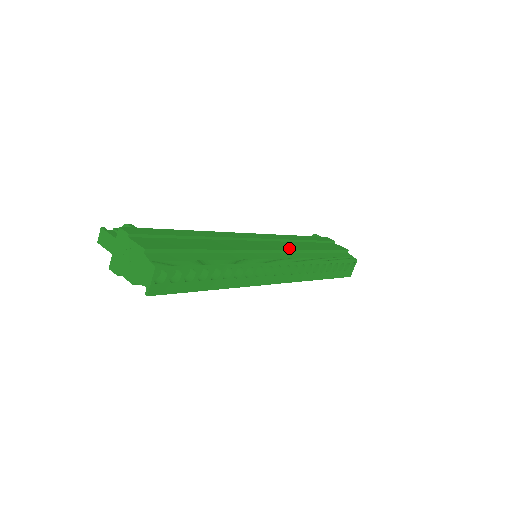
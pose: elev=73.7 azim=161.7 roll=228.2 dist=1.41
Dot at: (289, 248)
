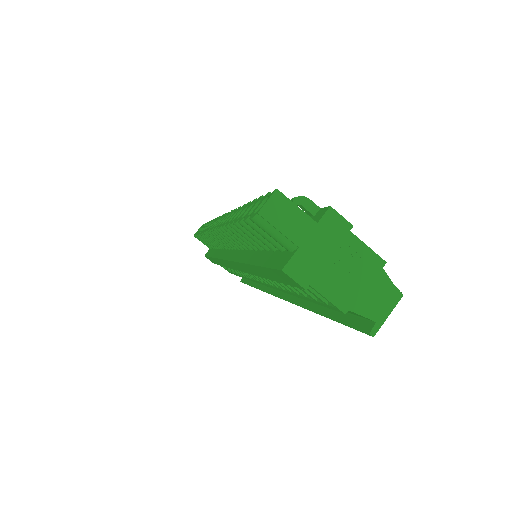
Dot at: occluded
